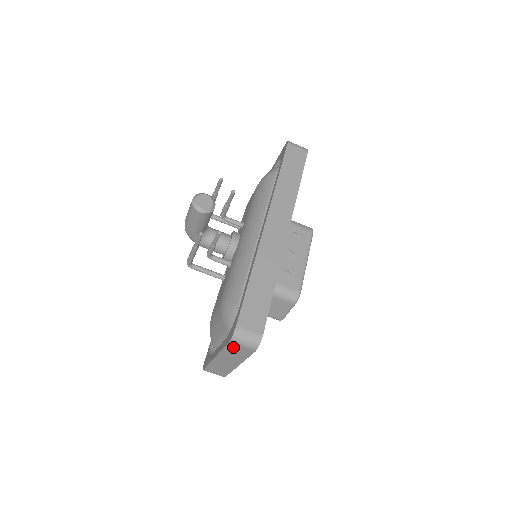
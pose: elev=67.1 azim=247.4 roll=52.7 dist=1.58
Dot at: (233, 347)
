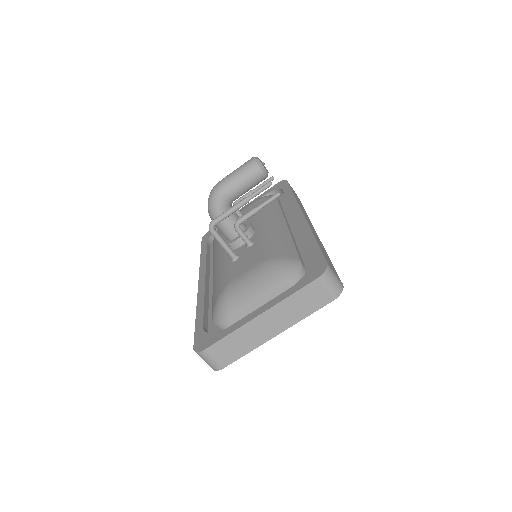
Dot at: (311, 290)
